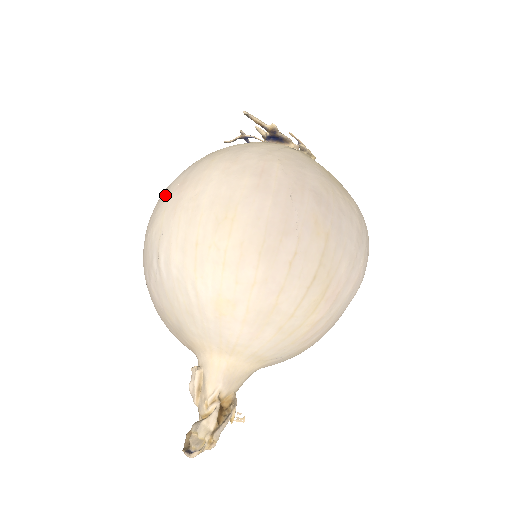
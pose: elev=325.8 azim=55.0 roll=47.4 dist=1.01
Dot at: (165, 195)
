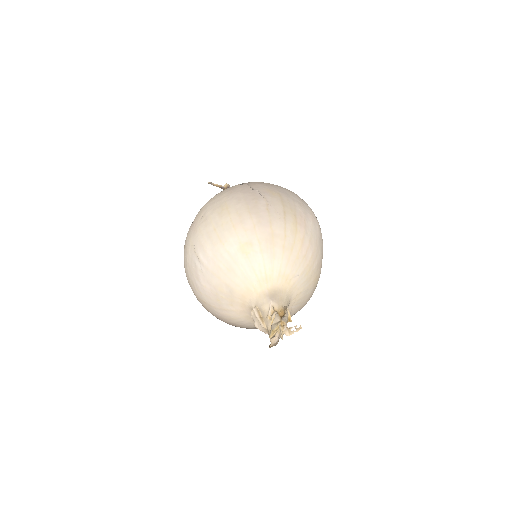
Dot at: (186, 237)
